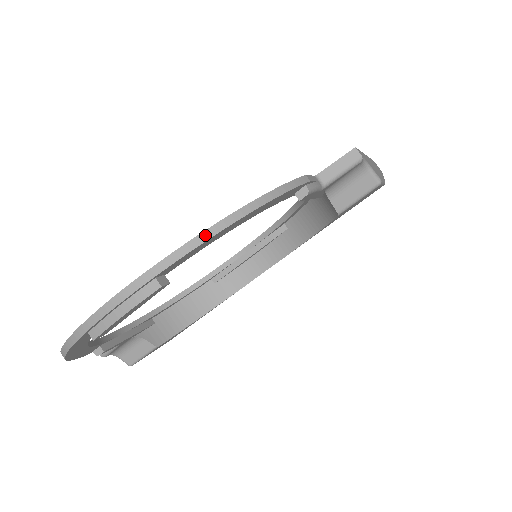
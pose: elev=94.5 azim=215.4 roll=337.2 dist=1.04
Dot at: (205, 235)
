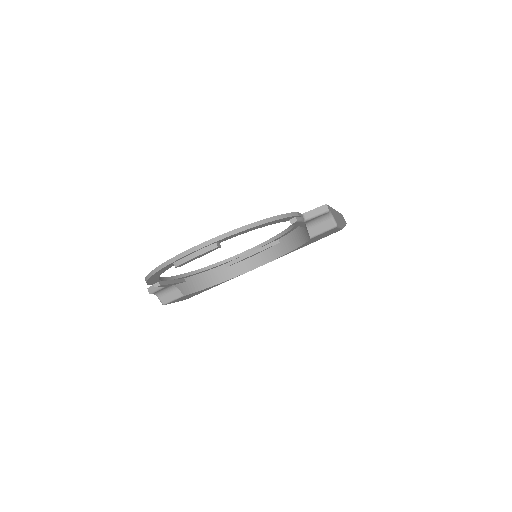
Dot at: (244, 228)
